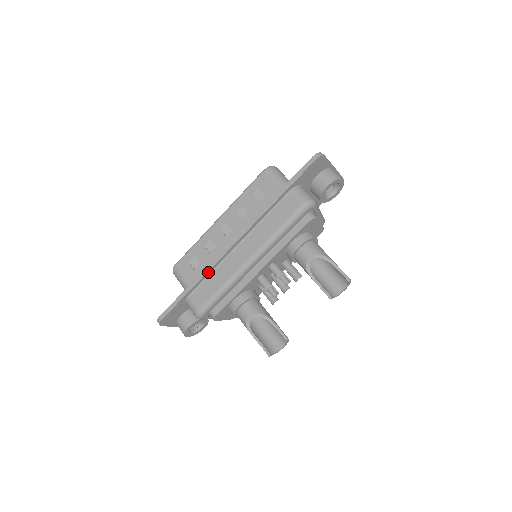
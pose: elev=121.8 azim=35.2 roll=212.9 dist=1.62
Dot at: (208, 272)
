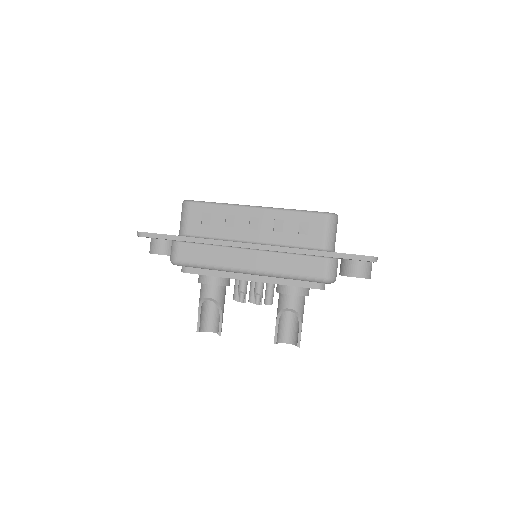
Dot at: (210, 243)
